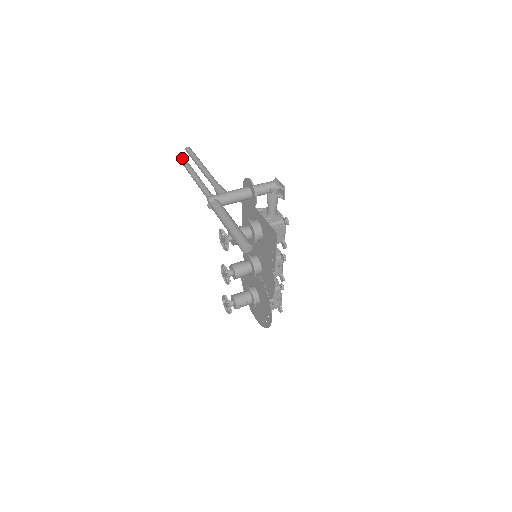
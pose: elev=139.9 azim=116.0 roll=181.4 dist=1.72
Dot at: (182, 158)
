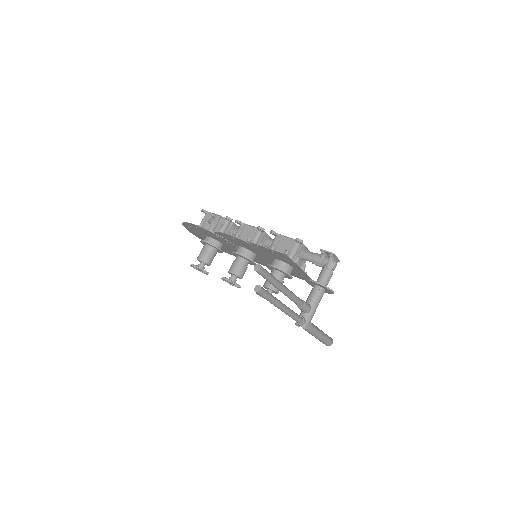
Dot at: (265, 295)
